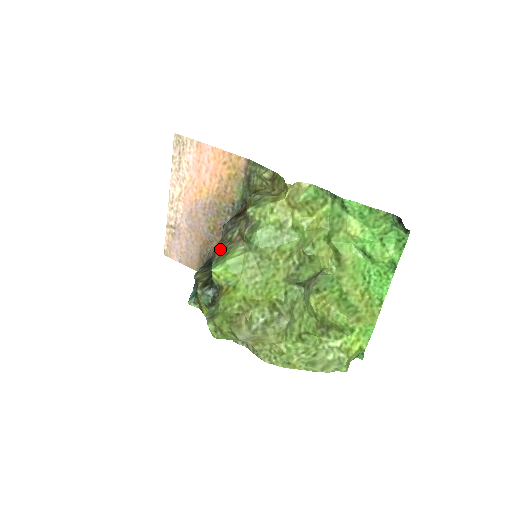
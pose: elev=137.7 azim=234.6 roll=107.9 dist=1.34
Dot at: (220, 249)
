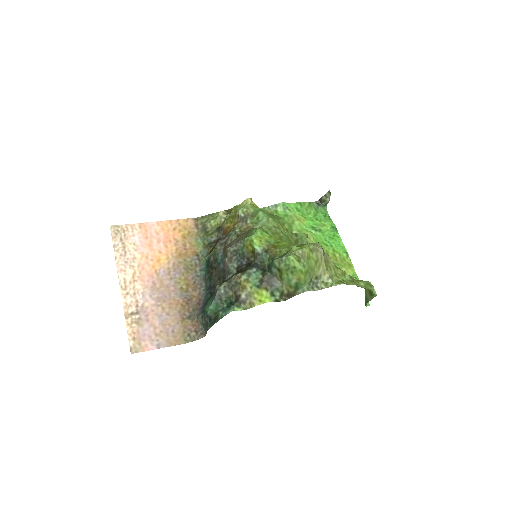
Dot at: (237, 240)
